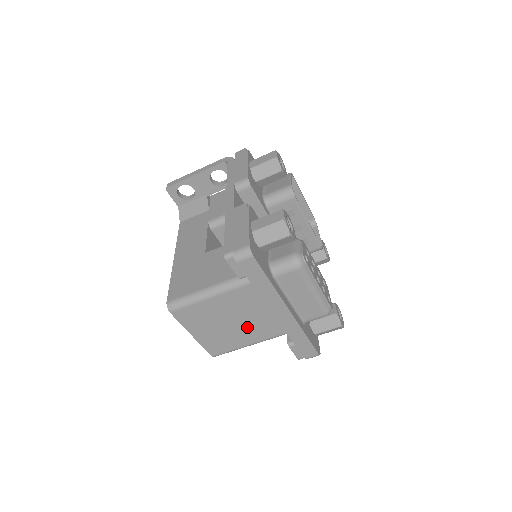
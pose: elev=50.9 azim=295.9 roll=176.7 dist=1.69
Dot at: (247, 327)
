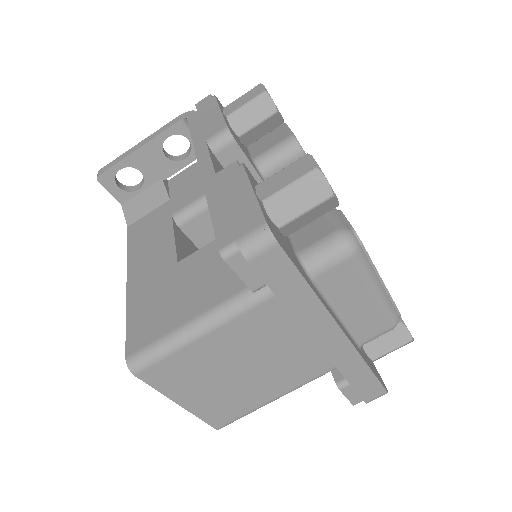
Dot at: (270, 372)
